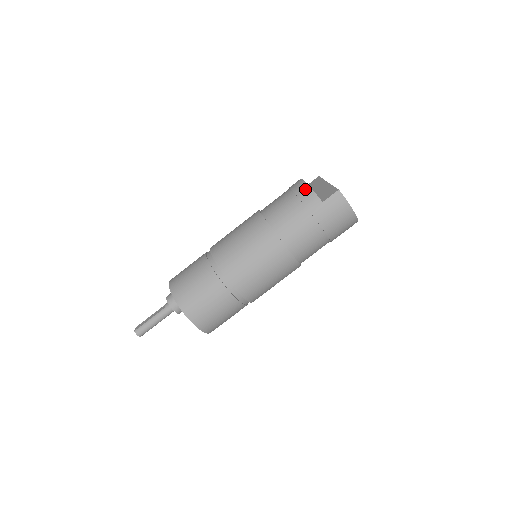
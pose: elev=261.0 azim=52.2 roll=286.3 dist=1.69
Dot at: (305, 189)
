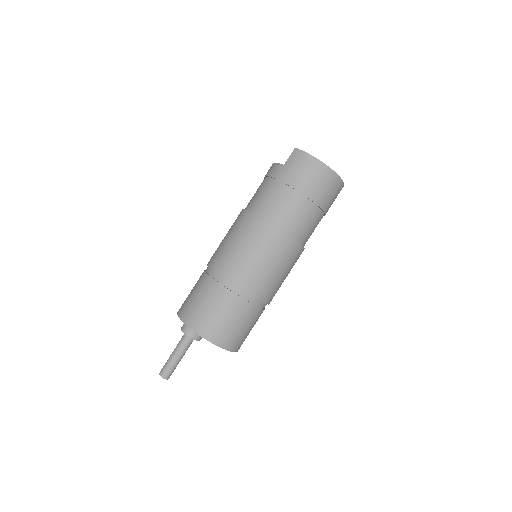
Dot at: (270, 167)
